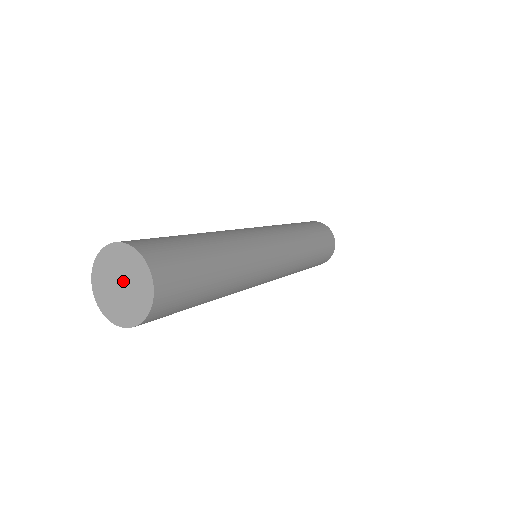
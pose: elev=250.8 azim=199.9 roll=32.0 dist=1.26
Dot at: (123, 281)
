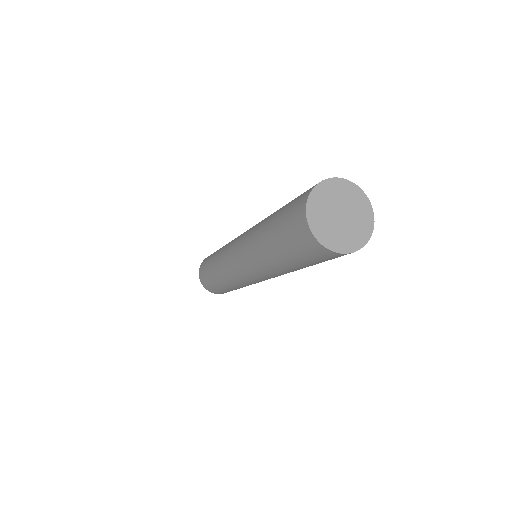
Dot at: (343, 210)
